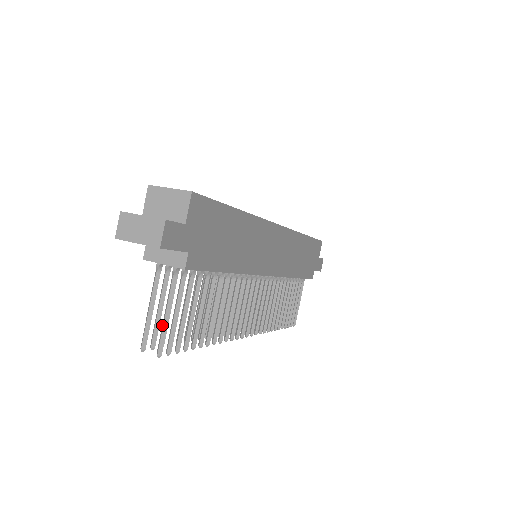
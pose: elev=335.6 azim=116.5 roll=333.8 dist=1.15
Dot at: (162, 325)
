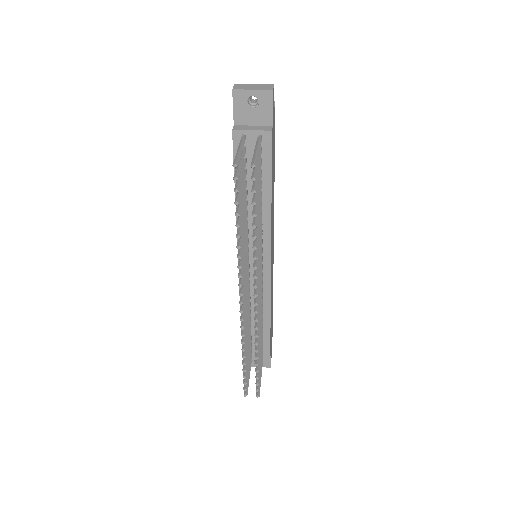
Dot at: (253, 155)
